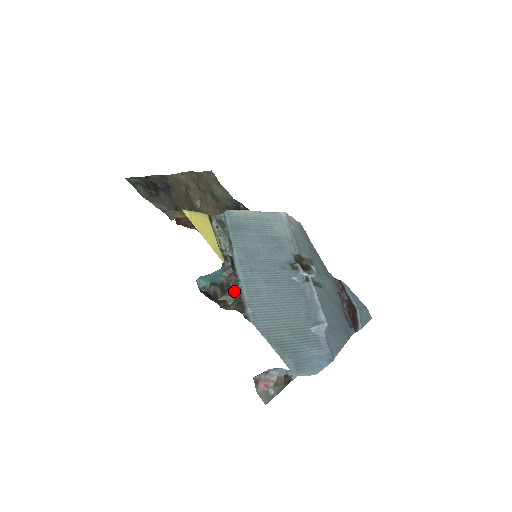
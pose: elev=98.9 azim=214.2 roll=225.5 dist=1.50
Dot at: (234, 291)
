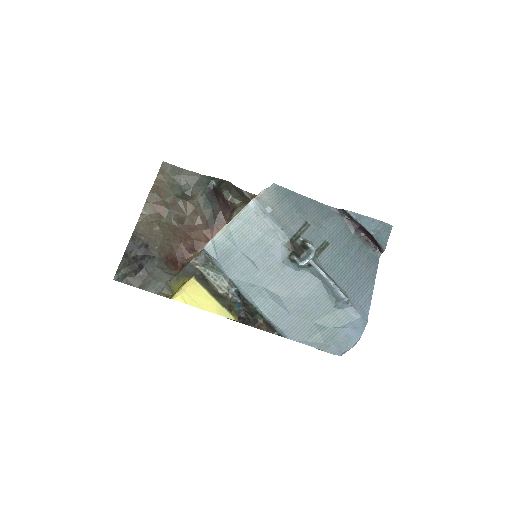
Dot at: (258, 314)
